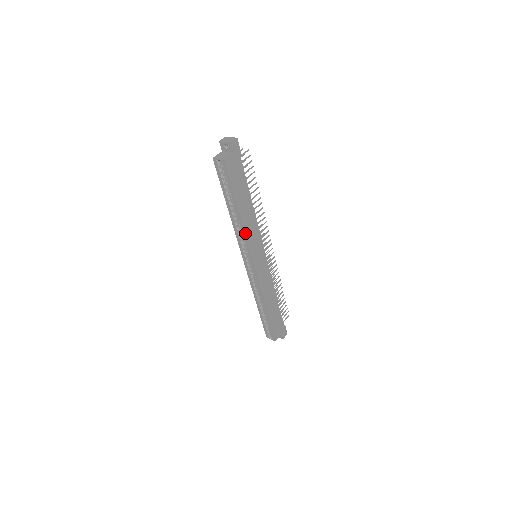
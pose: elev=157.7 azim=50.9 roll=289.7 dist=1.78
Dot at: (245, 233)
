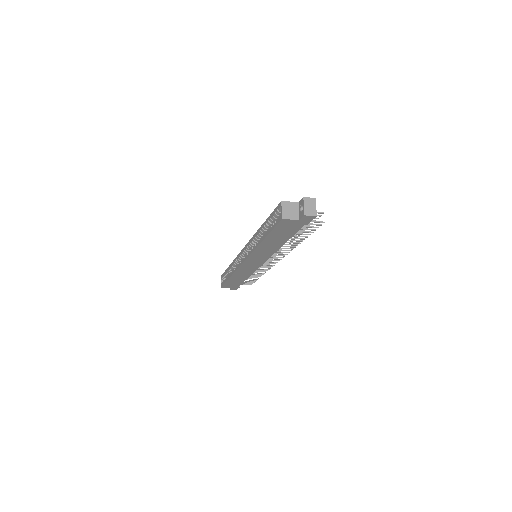
Dot at: (255, 250)
